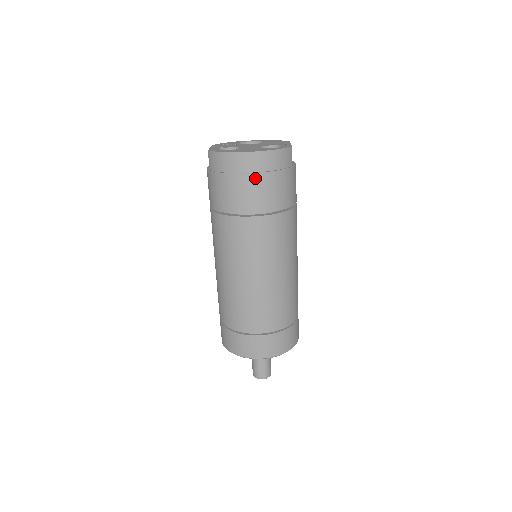
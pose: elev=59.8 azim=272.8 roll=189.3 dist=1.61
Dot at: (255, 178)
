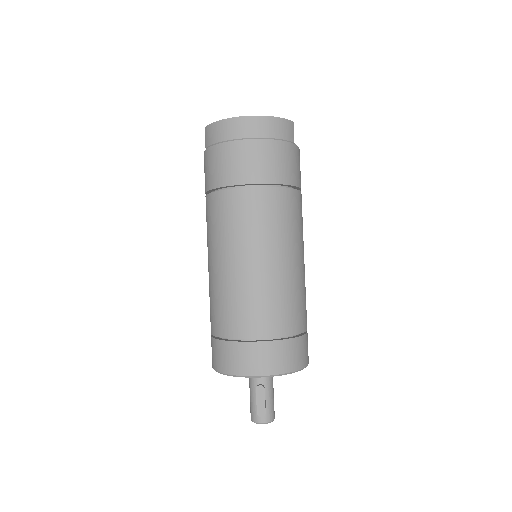
Dot at: (252, 144)
